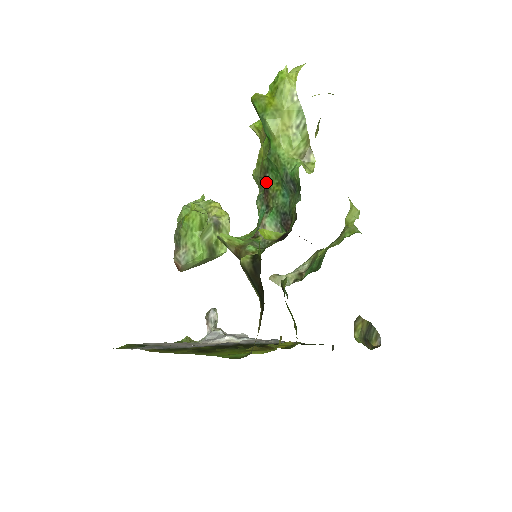
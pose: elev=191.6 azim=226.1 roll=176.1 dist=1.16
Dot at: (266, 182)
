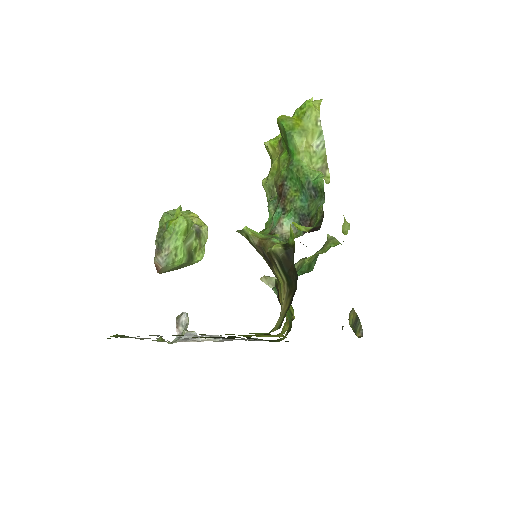
Dot at: (284, 189)
